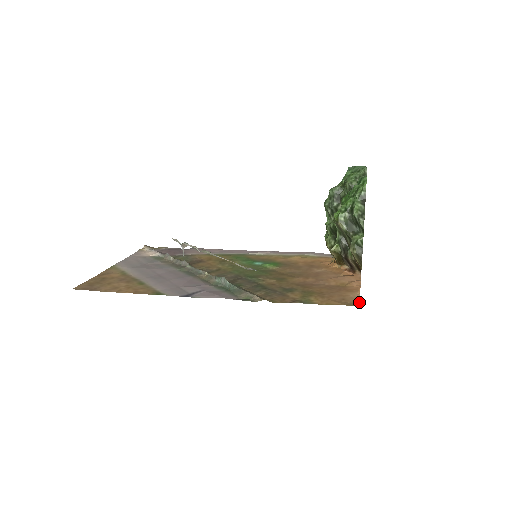
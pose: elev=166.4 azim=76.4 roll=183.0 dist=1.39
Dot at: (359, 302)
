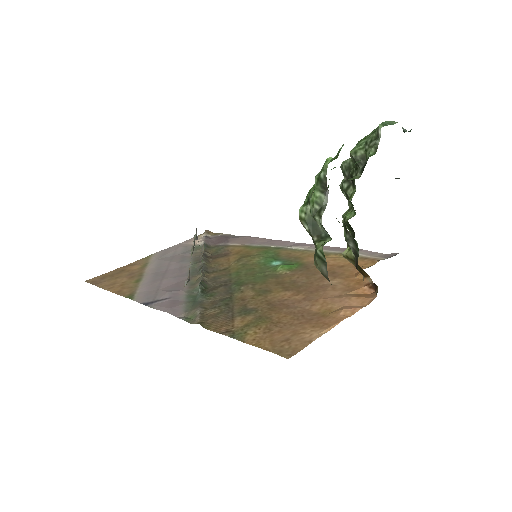
Dot at: (300, 349)
